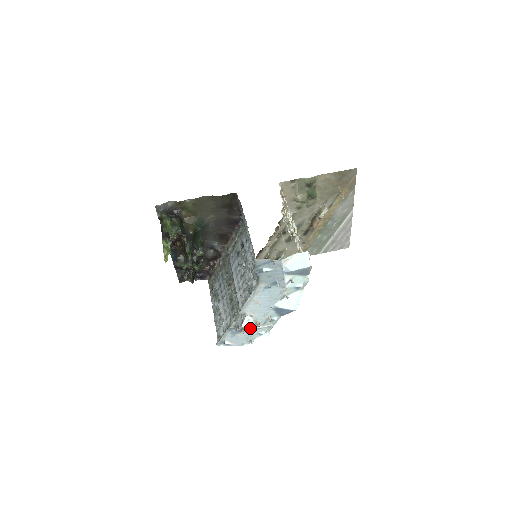
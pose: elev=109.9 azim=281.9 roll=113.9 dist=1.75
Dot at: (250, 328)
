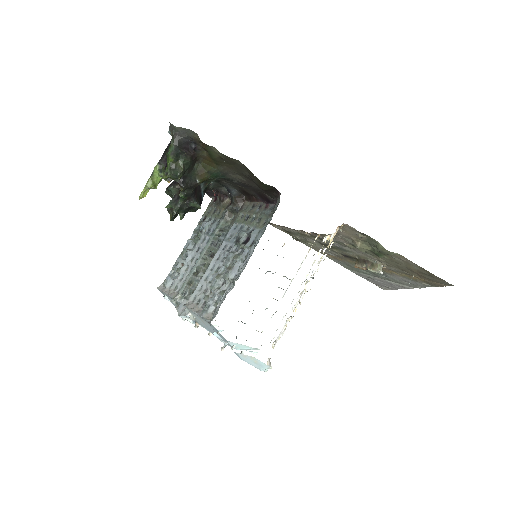
Dot at: occluded
